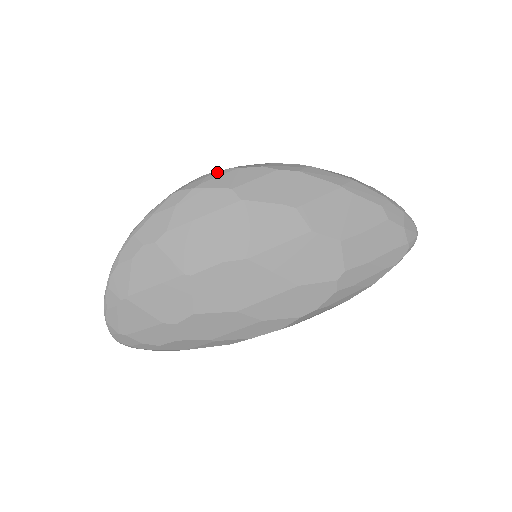
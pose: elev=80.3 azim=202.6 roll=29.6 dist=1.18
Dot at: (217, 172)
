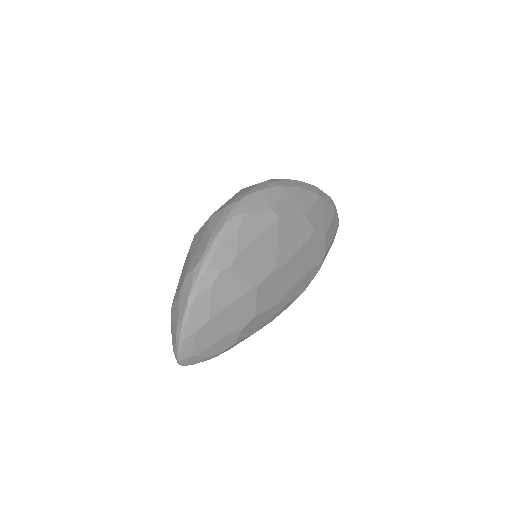
Dot at: (252, 195)
